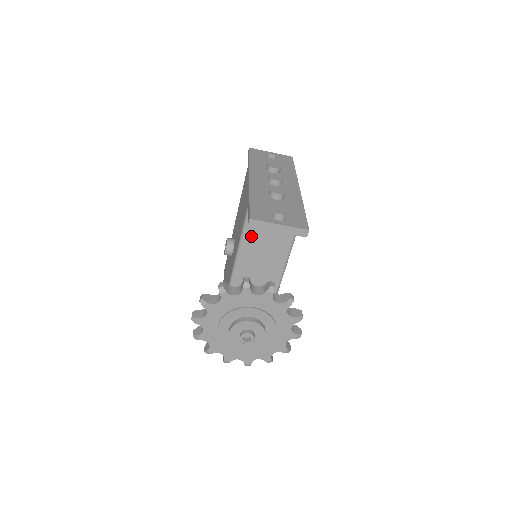
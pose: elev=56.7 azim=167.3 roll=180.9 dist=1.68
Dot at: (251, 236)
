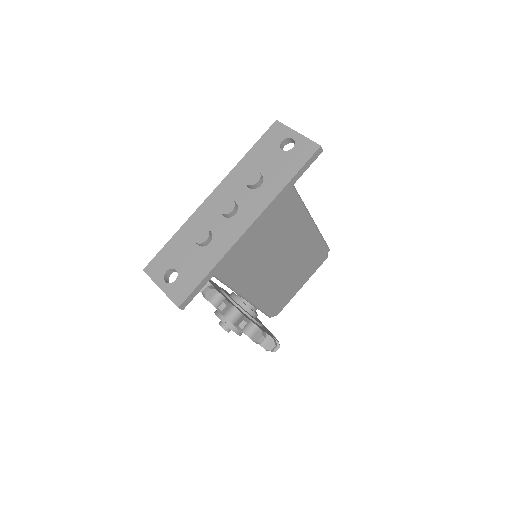
Dot at: occluded
